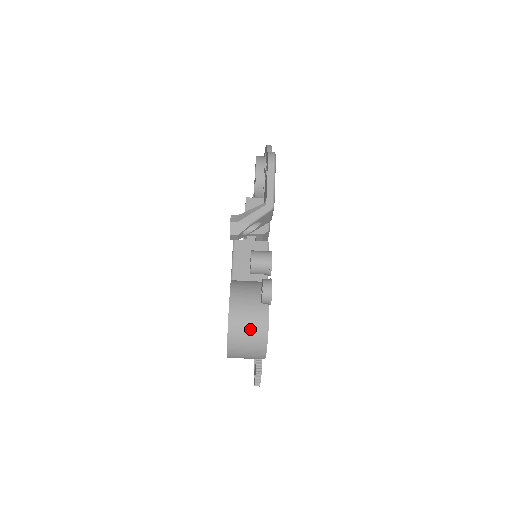
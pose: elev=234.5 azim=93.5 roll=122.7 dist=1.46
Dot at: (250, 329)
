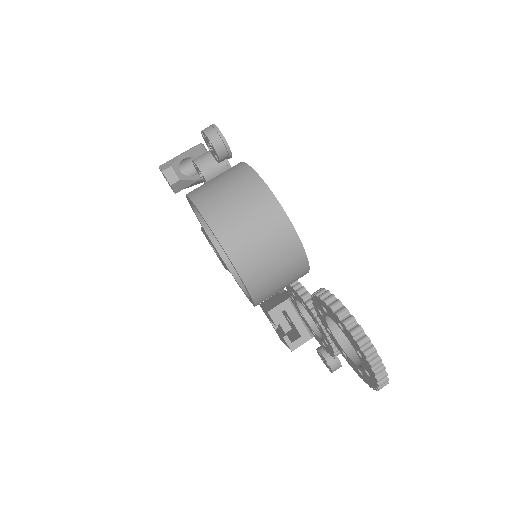
Dot at: (221, 180)
